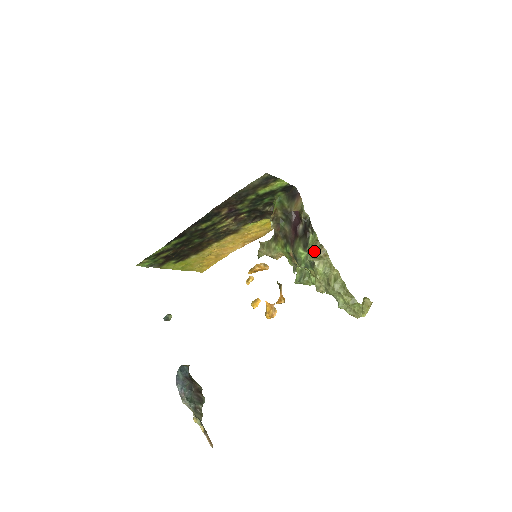
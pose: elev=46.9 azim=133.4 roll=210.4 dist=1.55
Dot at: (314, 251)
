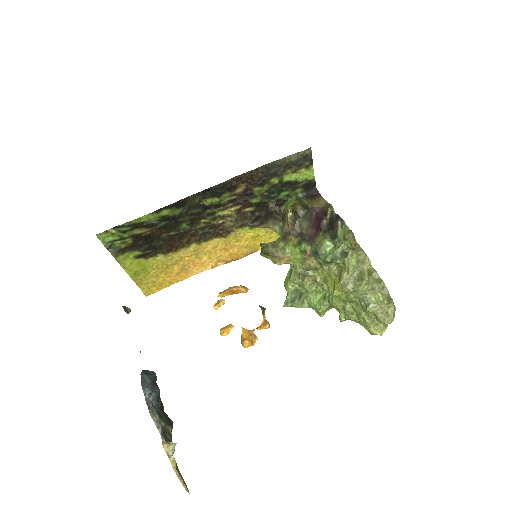
Dot at: (349, 239)
